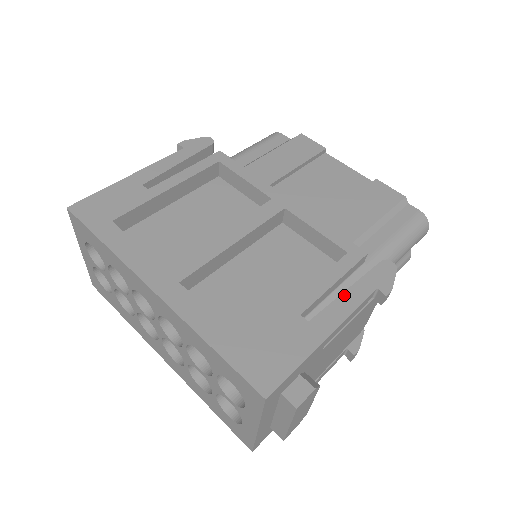
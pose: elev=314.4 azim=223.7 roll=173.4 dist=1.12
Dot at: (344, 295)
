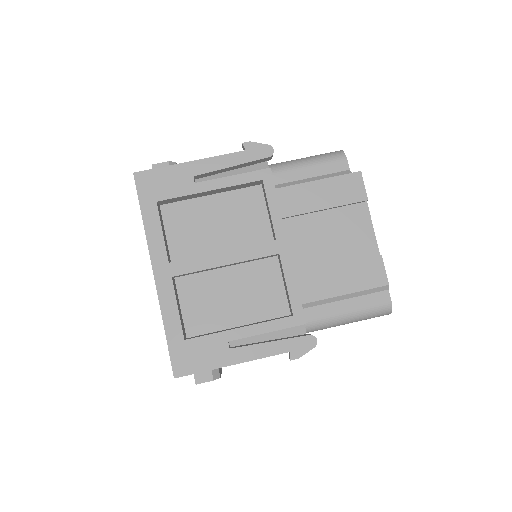
Dot at: (265, 344)
